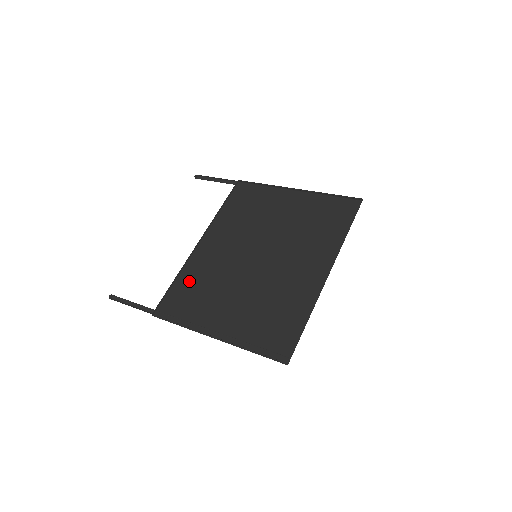
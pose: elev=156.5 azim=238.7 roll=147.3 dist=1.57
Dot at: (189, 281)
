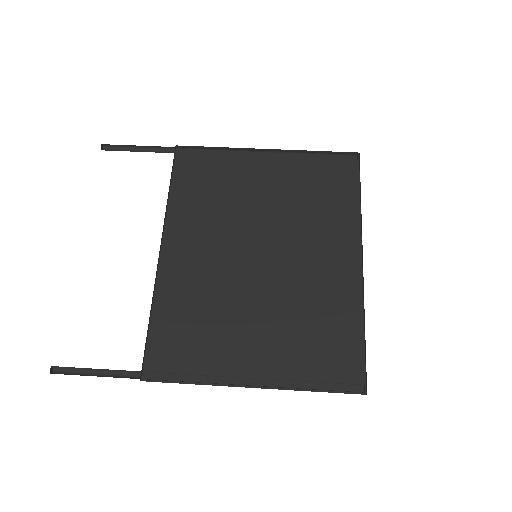
Dot at: (173, 314)
